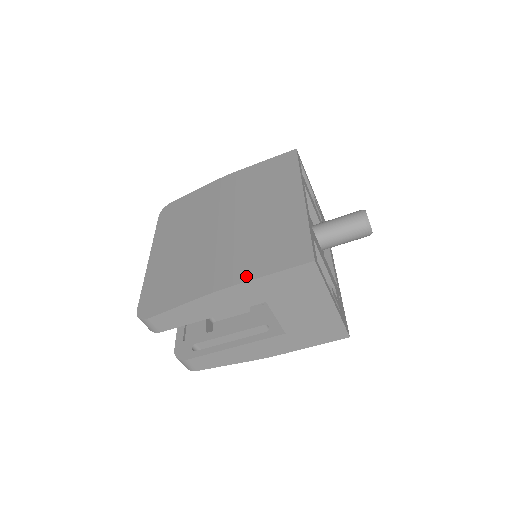
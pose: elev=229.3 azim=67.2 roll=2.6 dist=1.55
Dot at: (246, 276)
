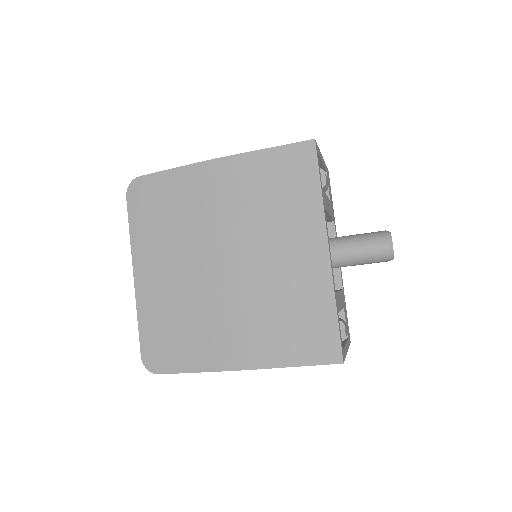
Dot at: (267, 361)
